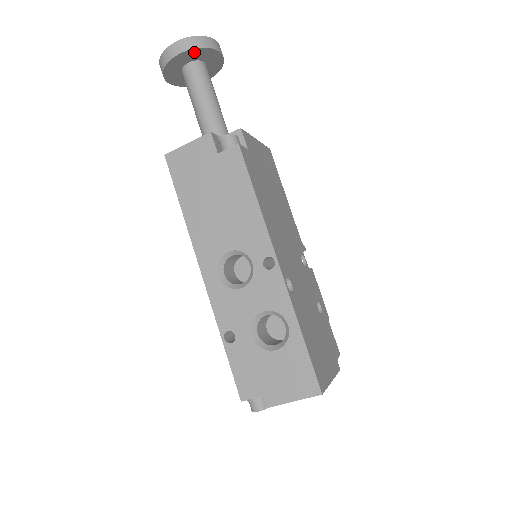
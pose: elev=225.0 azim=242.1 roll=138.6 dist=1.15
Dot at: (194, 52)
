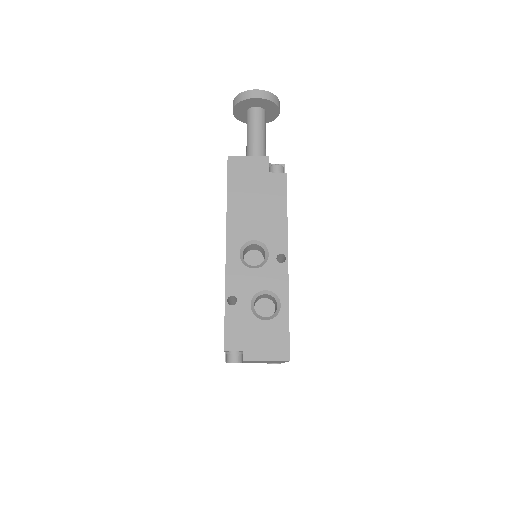
Dot at: (267, 102)
